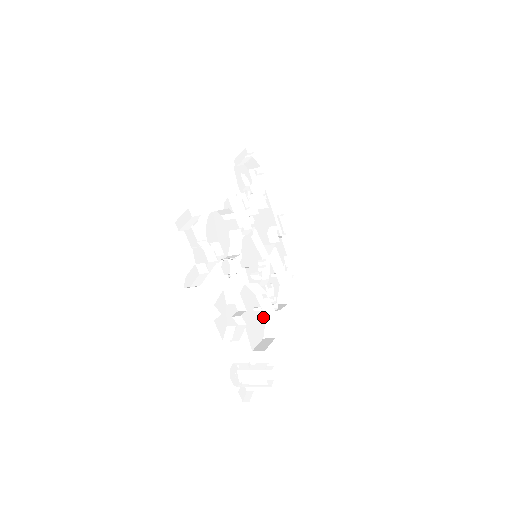
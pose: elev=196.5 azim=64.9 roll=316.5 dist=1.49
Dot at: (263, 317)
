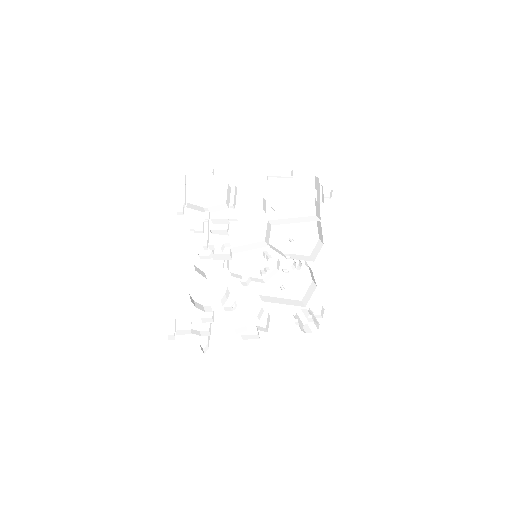
Dot at: occluded
